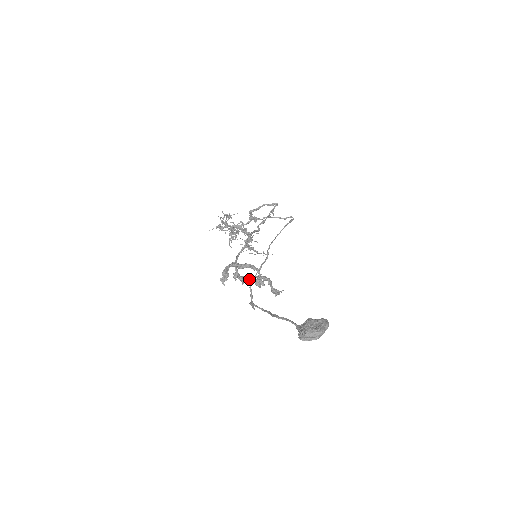
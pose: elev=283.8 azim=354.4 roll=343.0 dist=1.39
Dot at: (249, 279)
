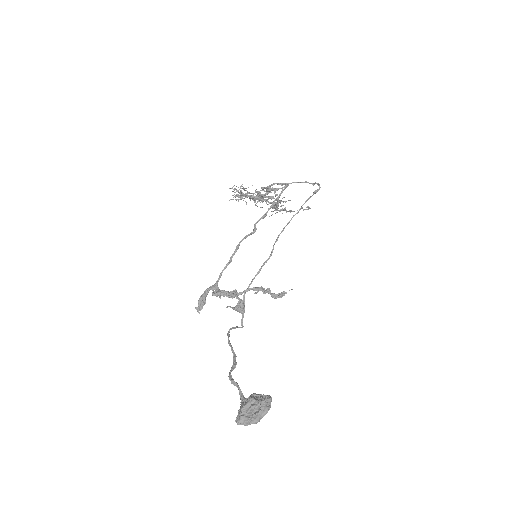
Dot at: (237, 295)
